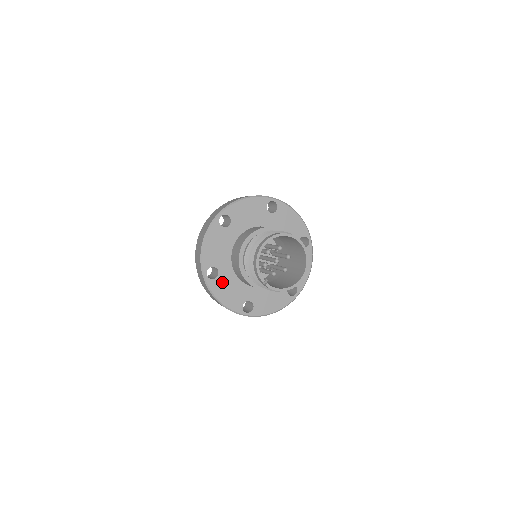
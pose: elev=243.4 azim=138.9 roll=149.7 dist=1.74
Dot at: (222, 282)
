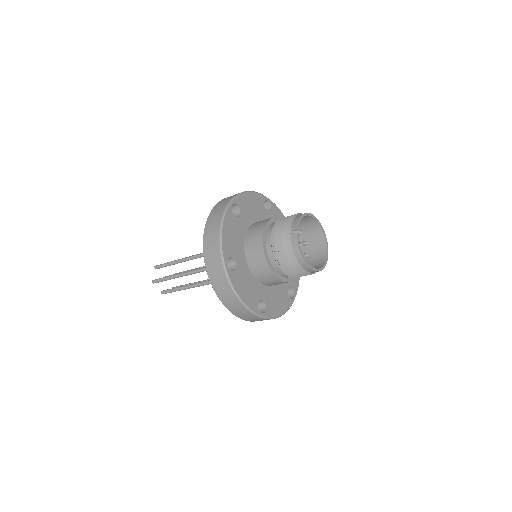
Dot at: (235, 224)
